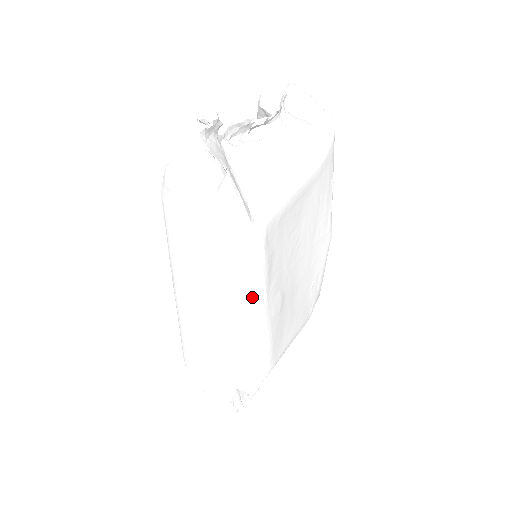
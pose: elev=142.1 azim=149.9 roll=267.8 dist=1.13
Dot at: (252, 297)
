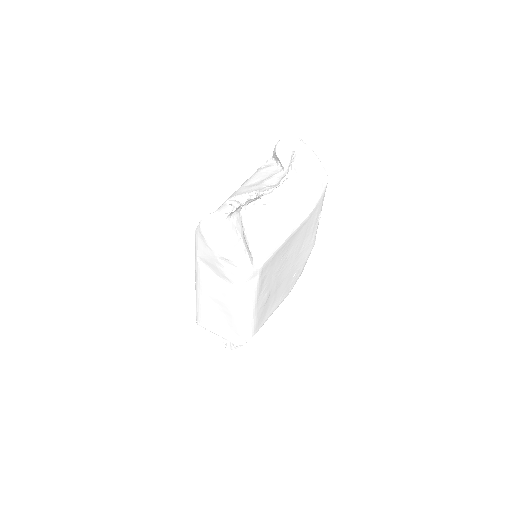
Dot at: (247, 301)
